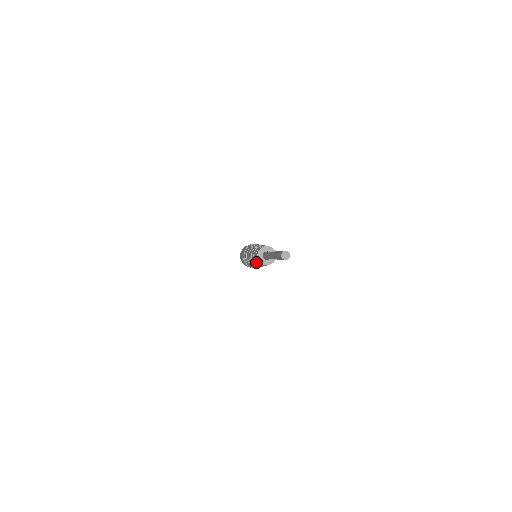
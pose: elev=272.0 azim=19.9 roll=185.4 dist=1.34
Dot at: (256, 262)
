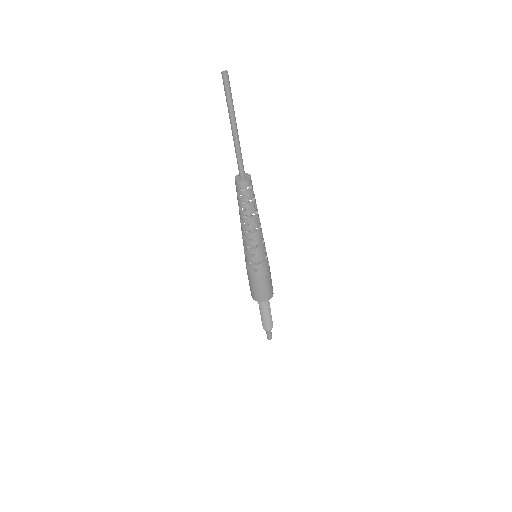
Dot at: (237, 196)
